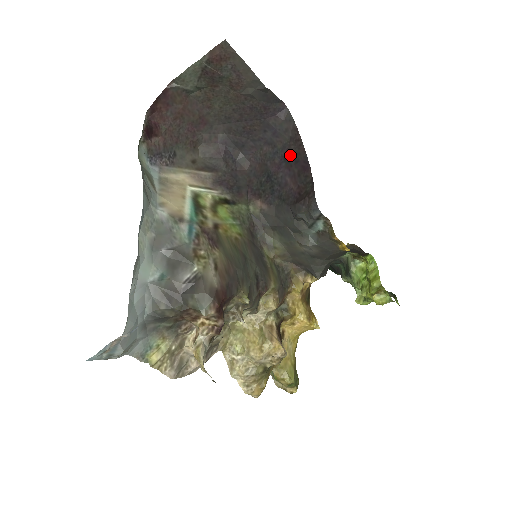
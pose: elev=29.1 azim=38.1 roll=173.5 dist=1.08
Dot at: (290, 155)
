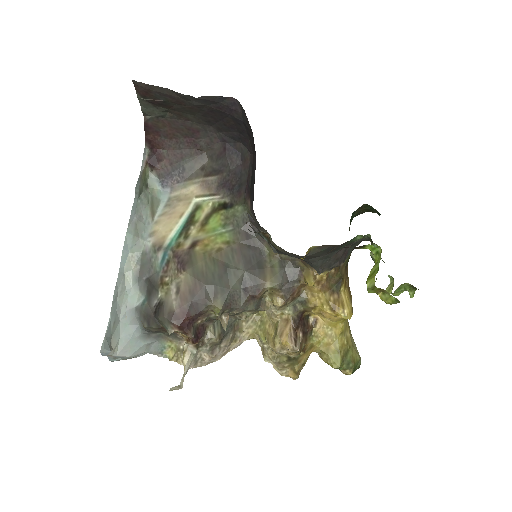
Dot at: occluded
